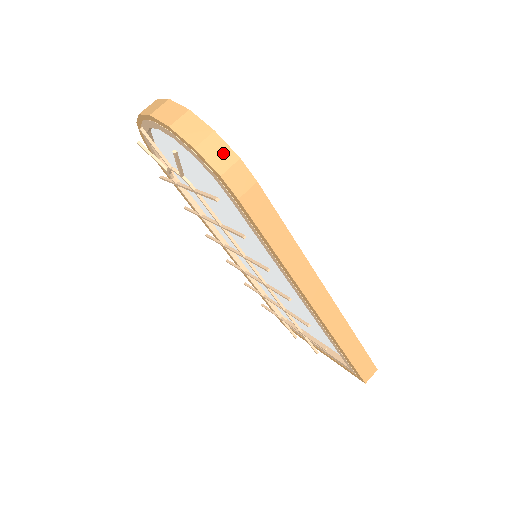
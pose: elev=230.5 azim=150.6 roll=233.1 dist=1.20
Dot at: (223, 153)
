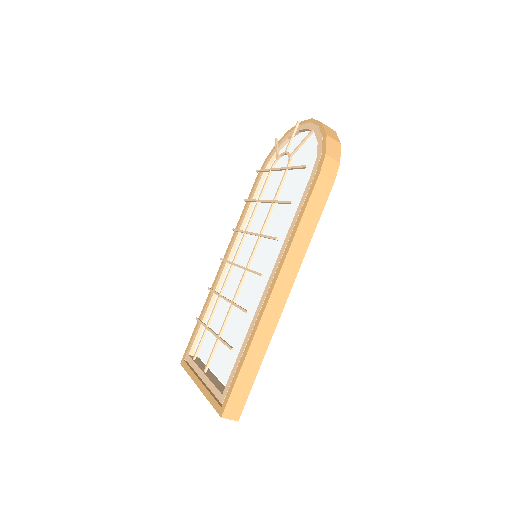
Dot at: (336, 152)
